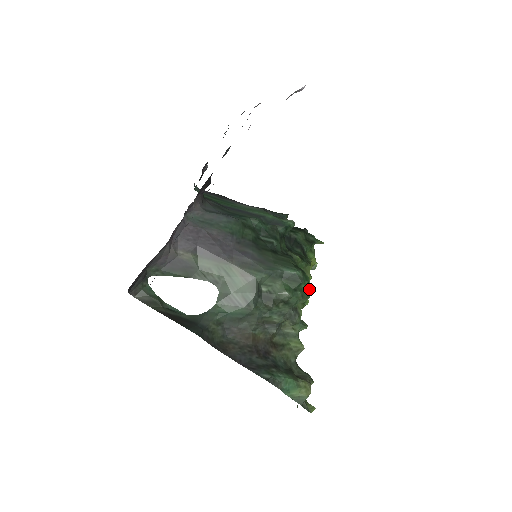
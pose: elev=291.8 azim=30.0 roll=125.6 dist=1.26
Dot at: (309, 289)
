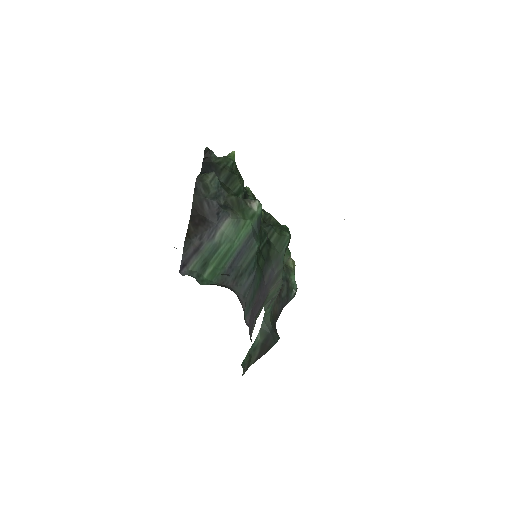
Dot at: occluded
